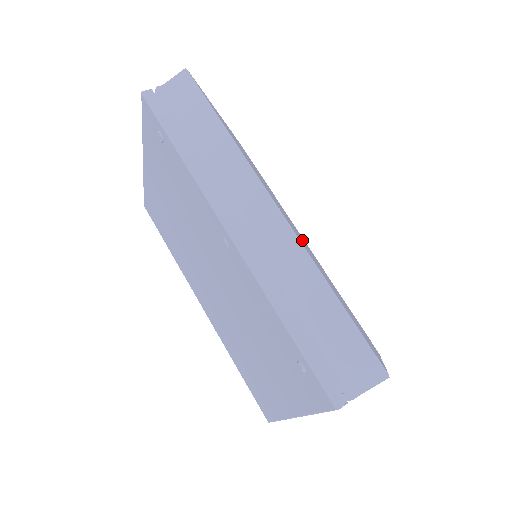
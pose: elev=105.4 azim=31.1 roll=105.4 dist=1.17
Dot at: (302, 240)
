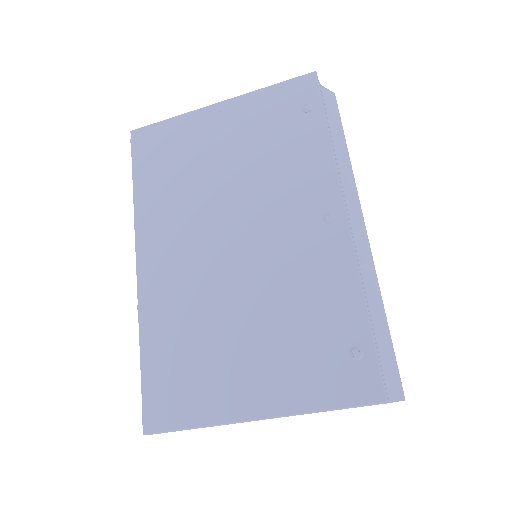
Dot at: occluded
